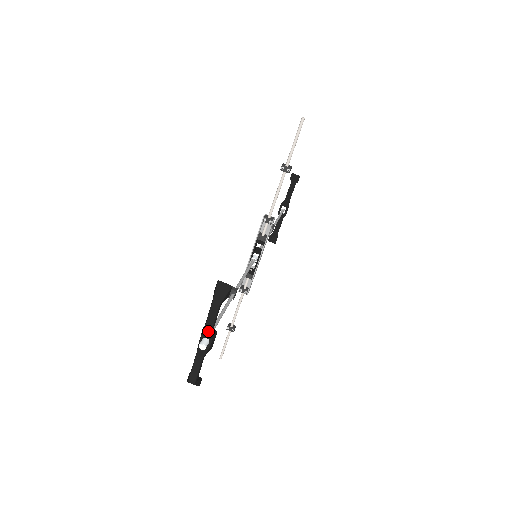
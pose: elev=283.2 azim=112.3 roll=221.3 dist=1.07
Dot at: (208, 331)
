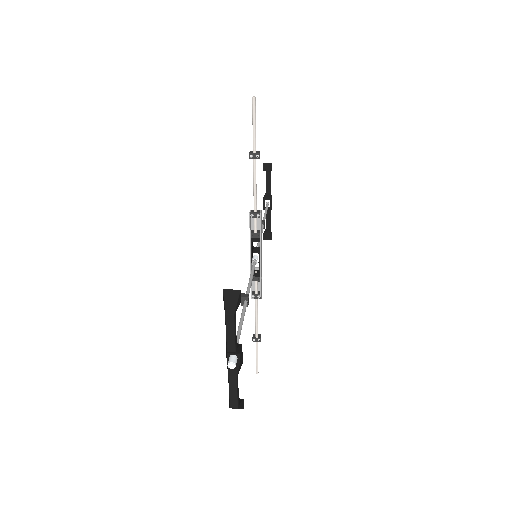
Dot at: (232, 347)
